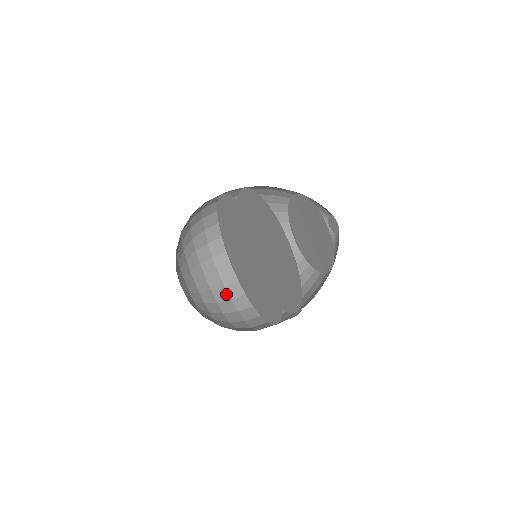
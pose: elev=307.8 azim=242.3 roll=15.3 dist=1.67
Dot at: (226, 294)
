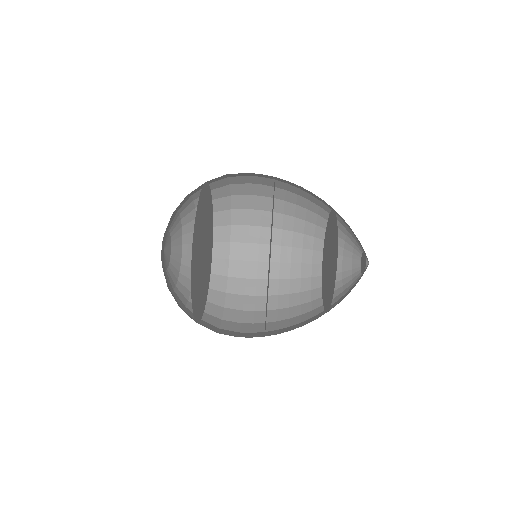
Dot at: (220, 313)
